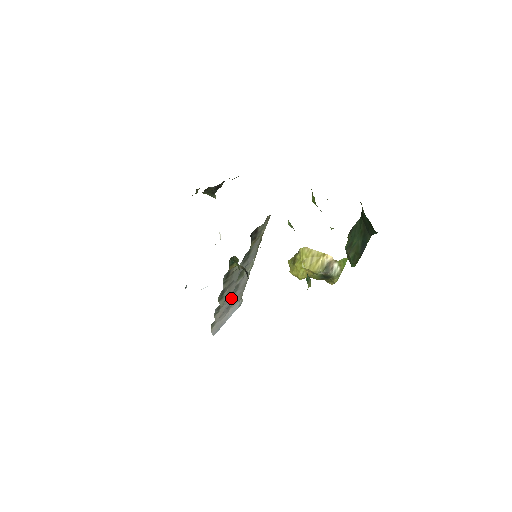
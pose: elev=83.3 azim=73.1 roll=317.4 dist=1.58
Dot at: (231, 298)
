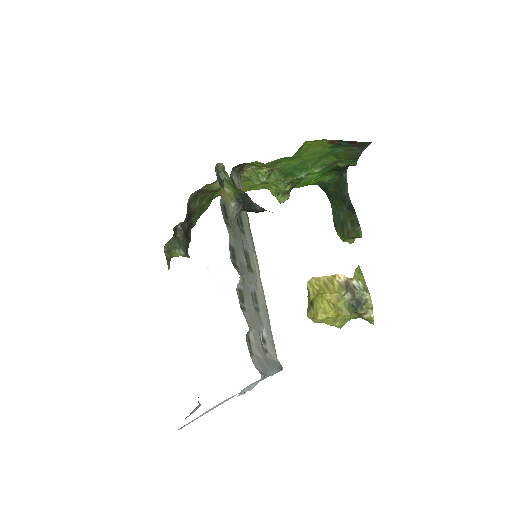
Dot at: (255, 312)
